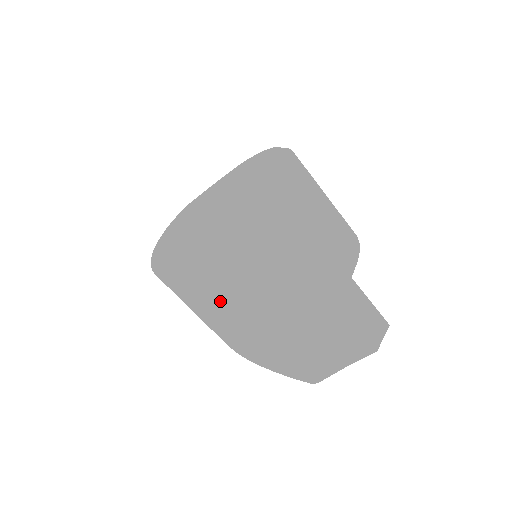
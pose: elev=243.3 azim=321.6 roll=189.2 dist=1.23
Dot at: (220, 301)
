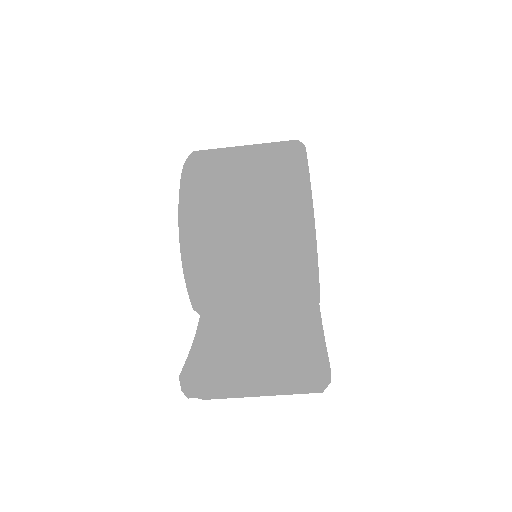
Dot at: occluded
